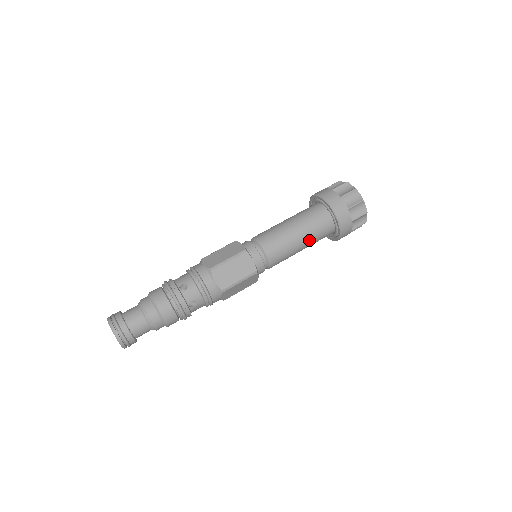
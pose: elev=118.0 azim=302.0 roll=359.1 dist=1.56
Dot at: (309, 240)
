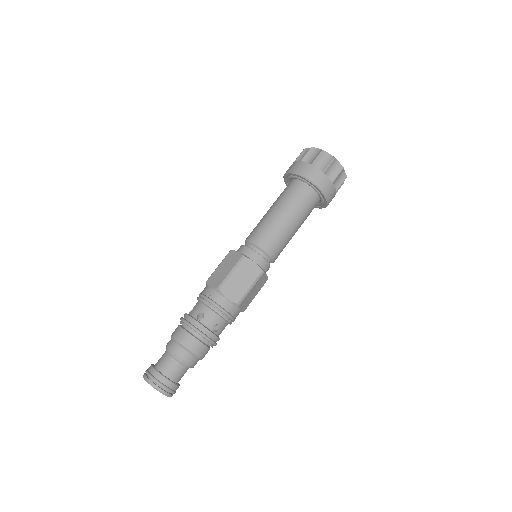
Dot at: (299, 219)
